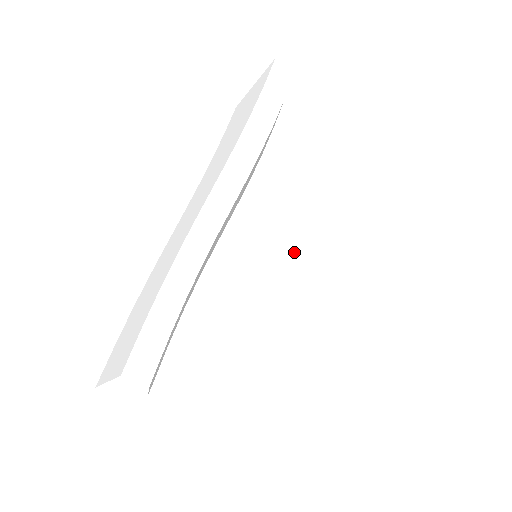
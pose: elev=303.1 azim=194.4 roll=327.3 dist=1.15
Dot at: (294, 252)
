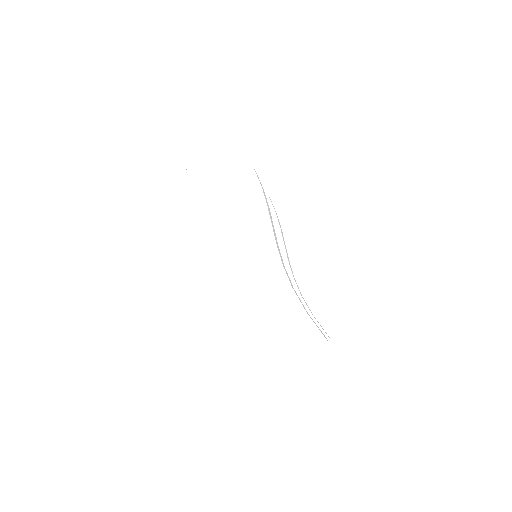
Dot at: occluded
